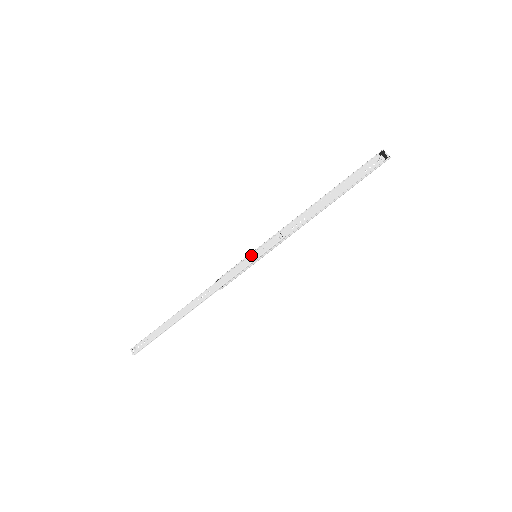
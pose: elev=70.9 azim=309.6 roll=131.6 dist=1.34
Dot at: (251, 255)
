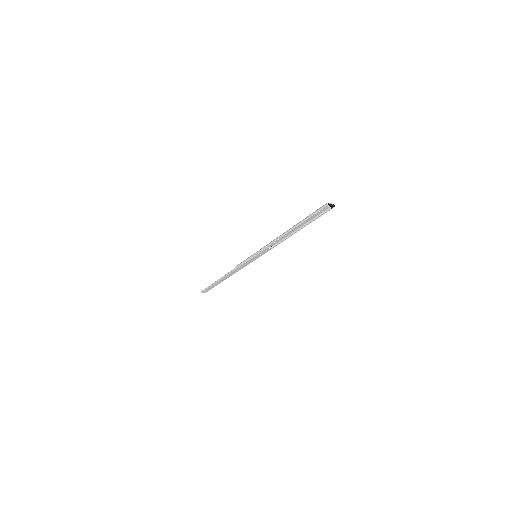
Dot at: (253, 258)
